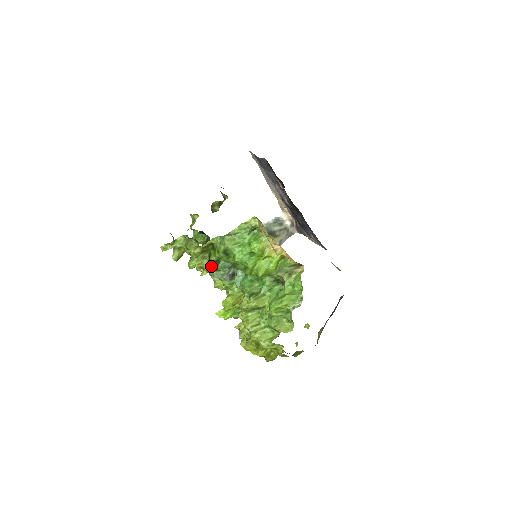
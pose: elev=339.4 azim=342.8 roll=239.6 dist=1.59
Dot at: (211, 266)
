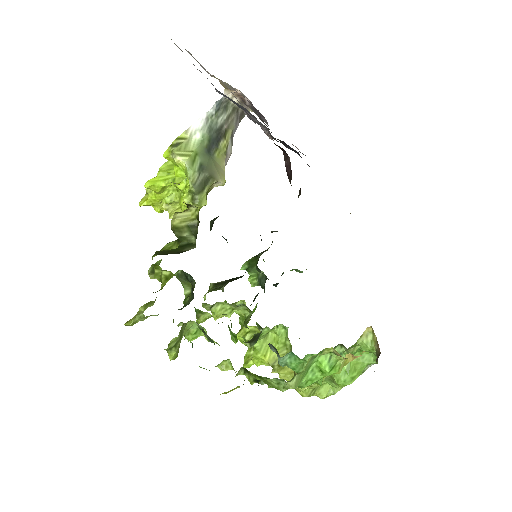
Dot at: (254, 381)
